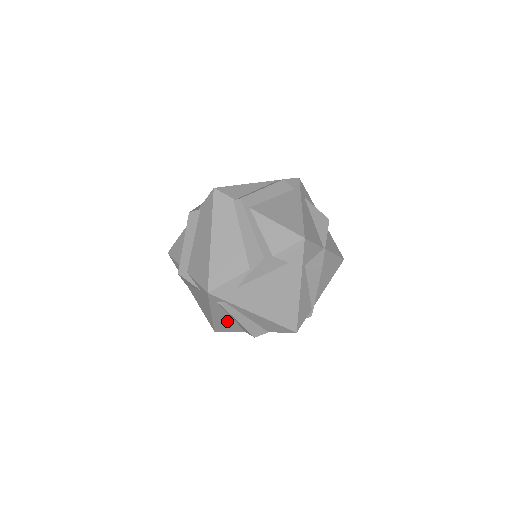
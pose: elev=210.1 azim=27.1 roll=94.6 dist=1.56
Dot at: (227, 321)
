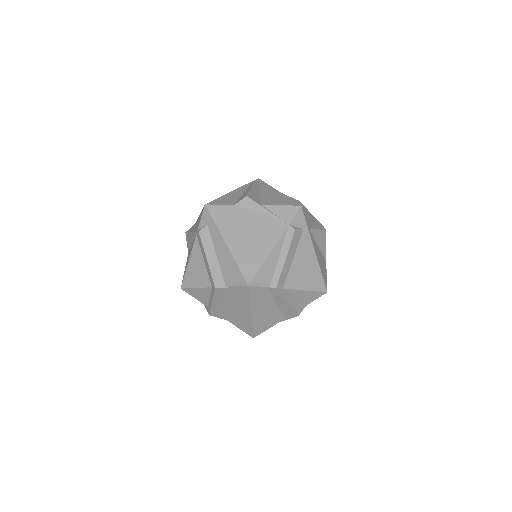
Dot at: occluded
